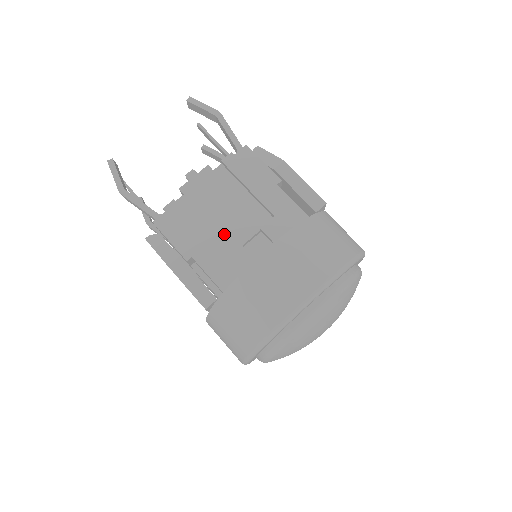
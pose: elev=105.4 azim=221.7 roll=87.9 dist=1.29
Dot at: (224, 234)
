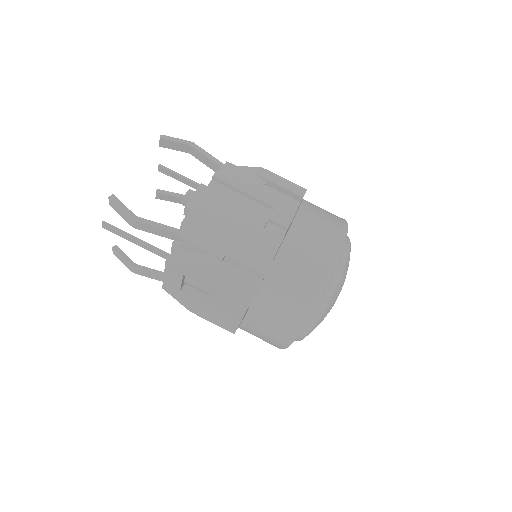
Dot at: (241, 232)
